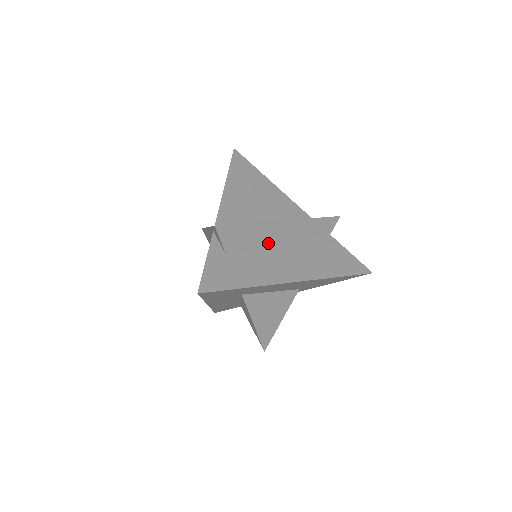
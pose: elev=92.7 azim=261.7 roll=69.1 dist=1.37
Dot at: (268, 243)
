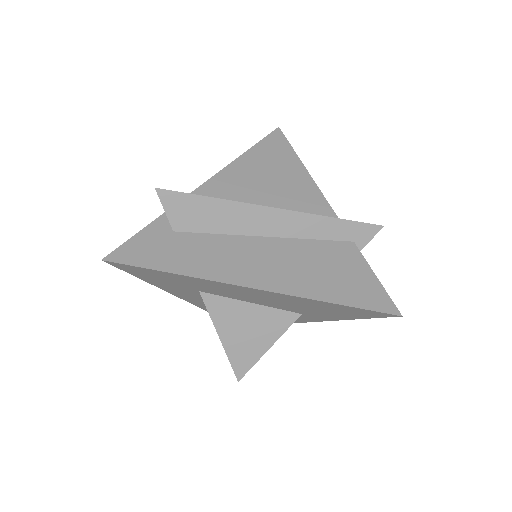
Dot at: (244, 233)
